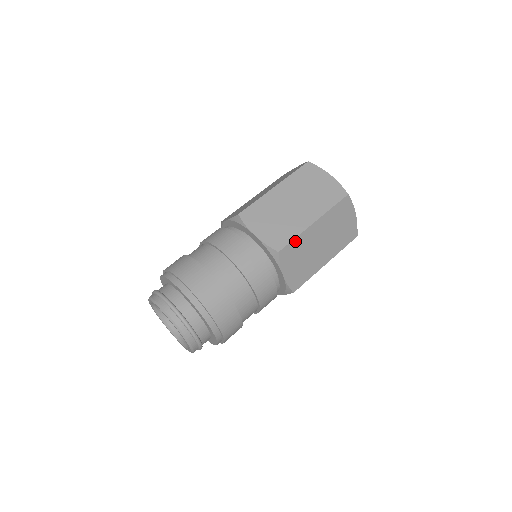
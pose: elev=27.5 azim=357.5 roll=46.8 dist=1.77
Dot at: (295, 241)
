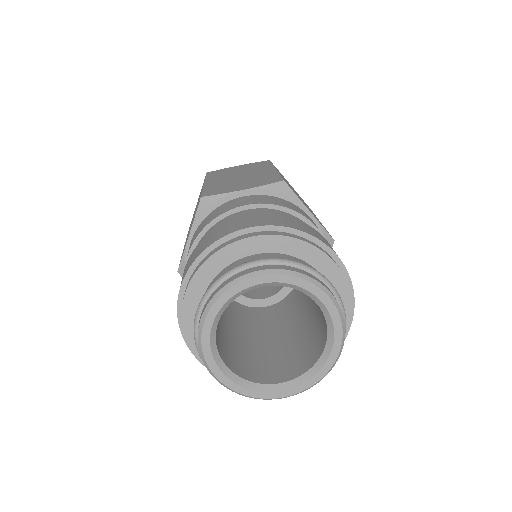
Dot at: occluded
